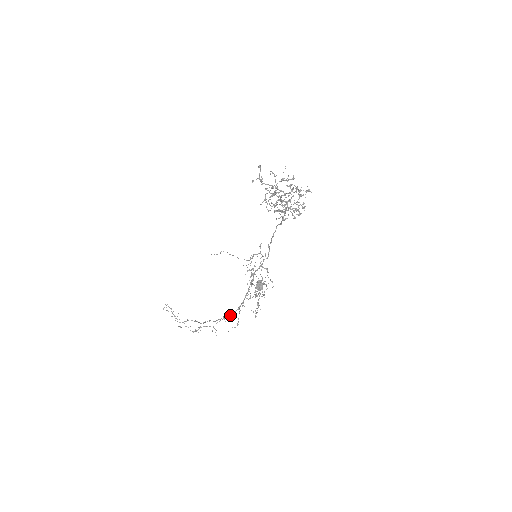
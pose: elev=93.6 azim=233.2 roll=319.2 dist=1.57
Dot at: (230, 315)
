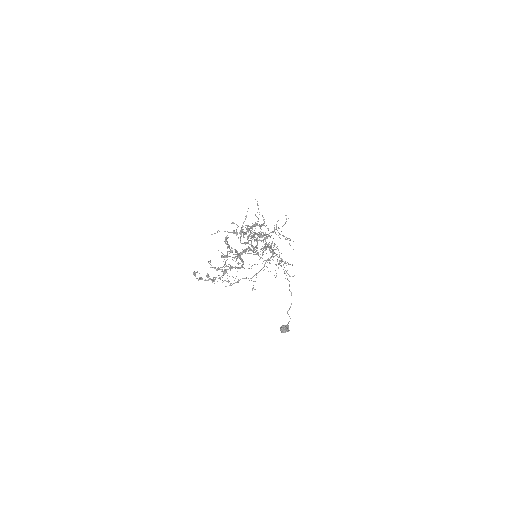
Dot at: (269, 259)
